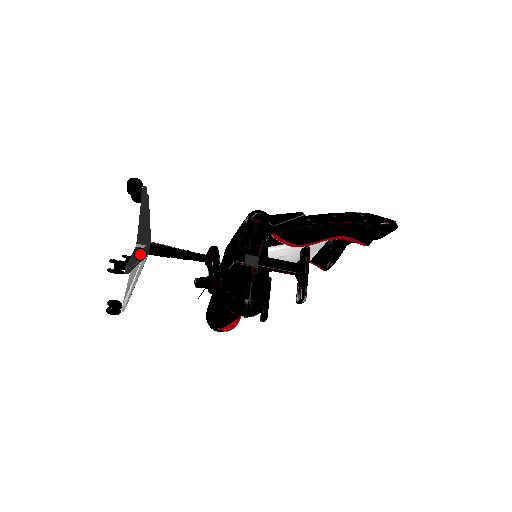
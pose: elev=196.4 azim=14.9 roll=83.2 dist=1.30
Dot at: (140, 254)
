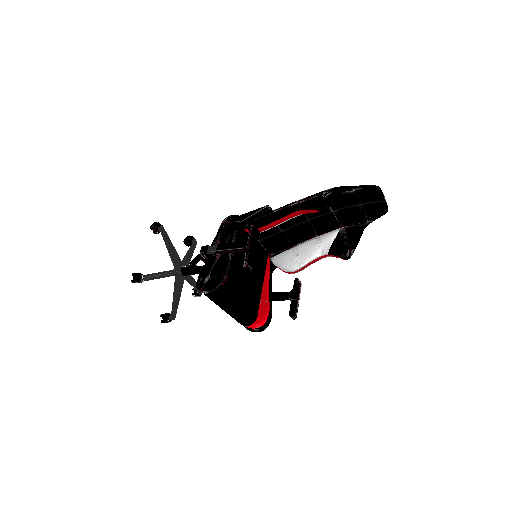
Dot at: (163, 271)
